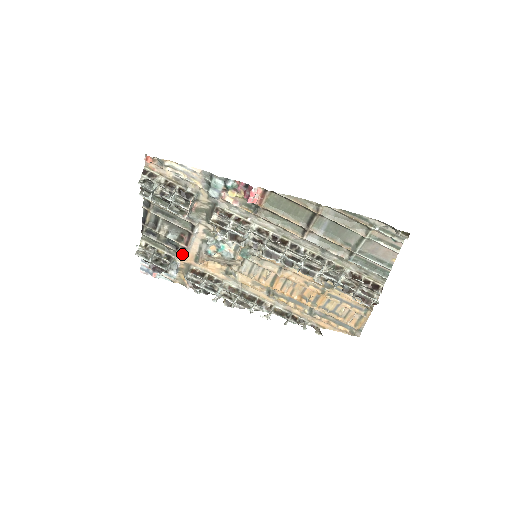
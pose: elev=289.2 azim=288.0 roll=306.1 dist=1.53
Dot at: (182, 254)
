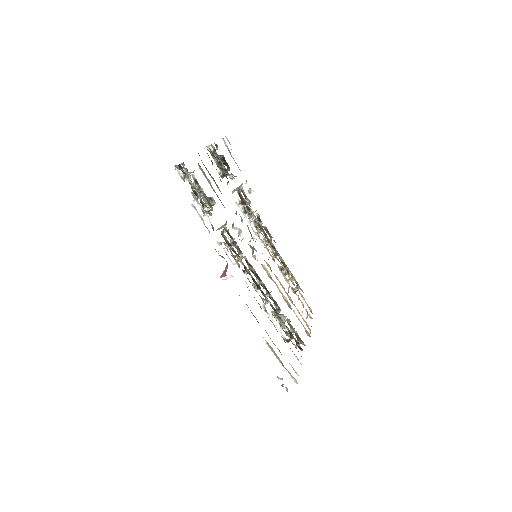
Dot at: occluded
